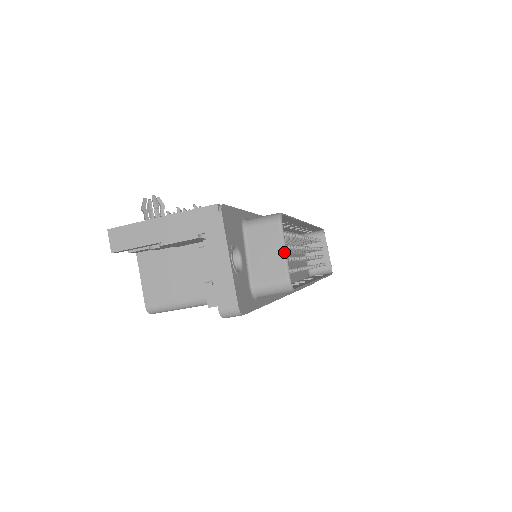
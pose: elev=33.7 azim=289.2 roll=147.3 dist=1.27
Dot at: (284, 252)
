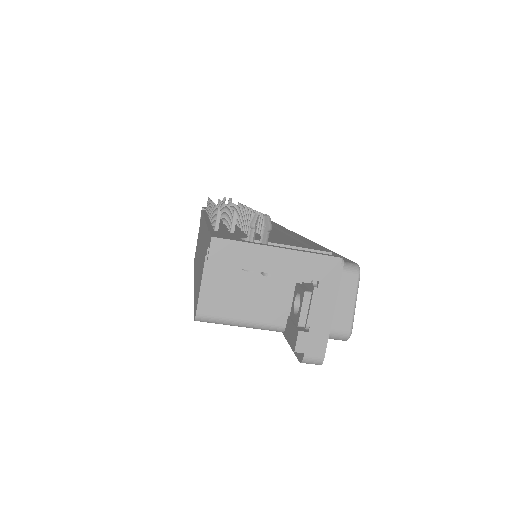
Dot at: (355, 306)
